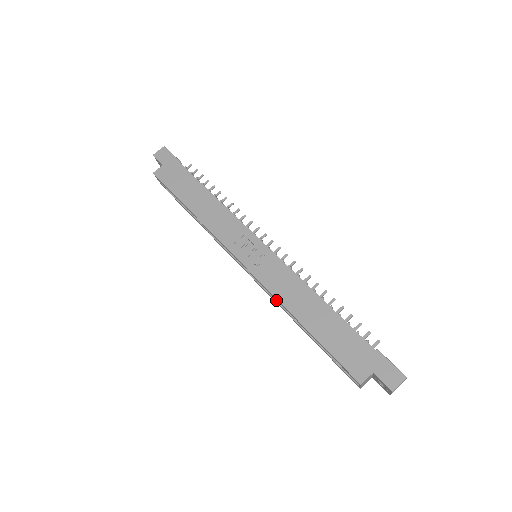
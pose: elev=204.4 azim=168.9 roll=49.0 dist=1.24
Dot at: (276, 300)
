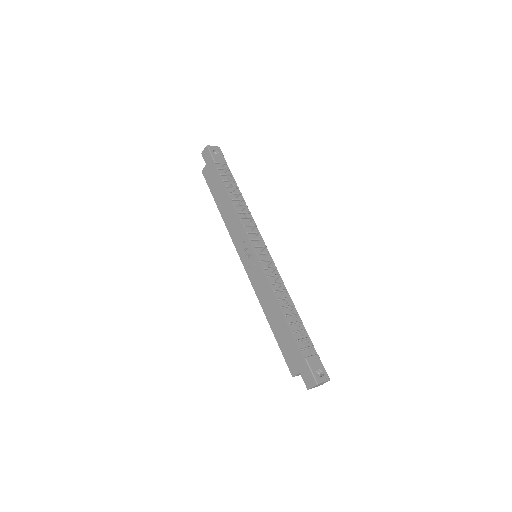
Dot at: occluded
